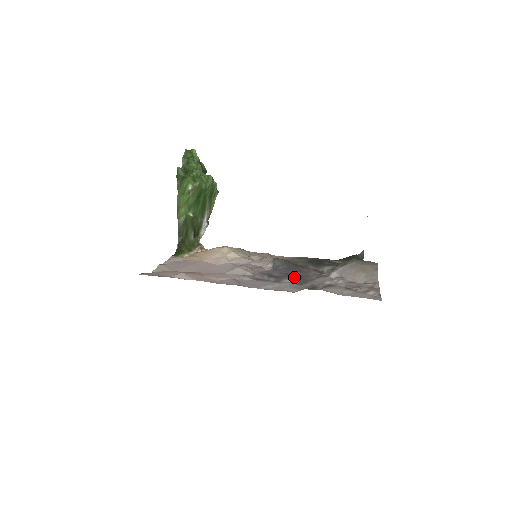
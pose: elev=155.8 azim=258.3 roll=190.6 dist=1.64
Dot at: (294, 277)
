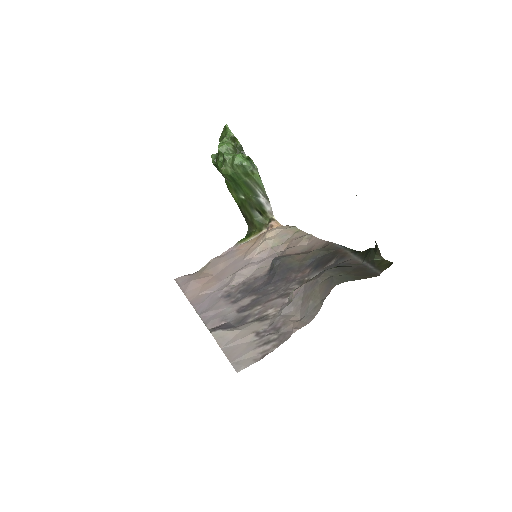
Dot at: (257, 294)
